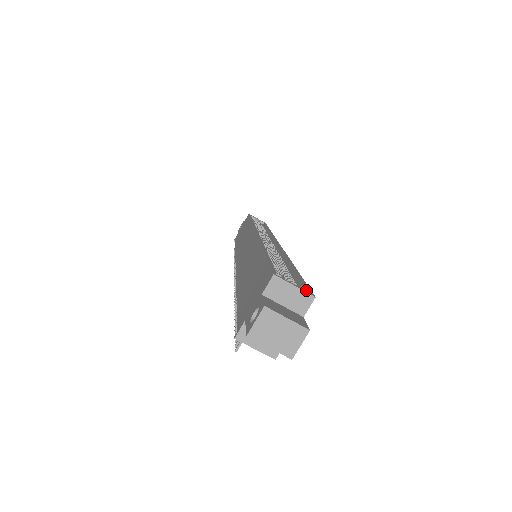
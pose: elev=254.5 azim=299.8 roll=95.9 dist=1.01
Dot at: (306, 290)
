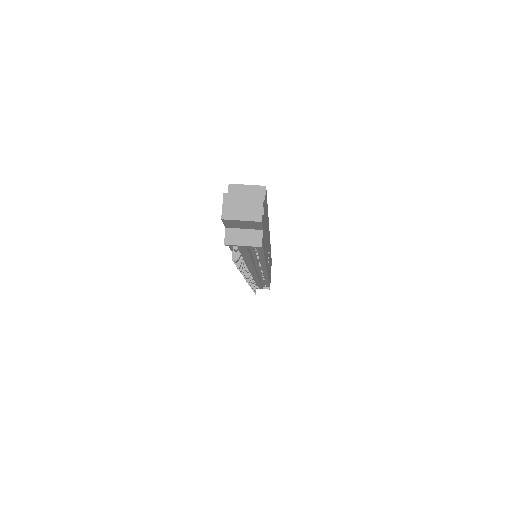
Dot at: (259, 188)
